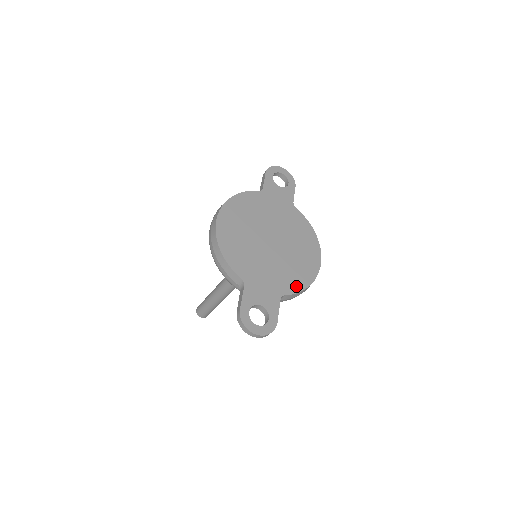
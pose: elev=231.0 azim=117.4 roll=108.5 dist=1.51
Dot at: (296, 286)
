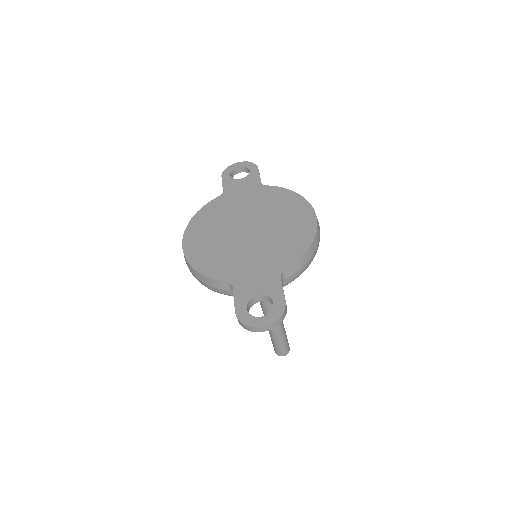
Dot at: (294, 254)
